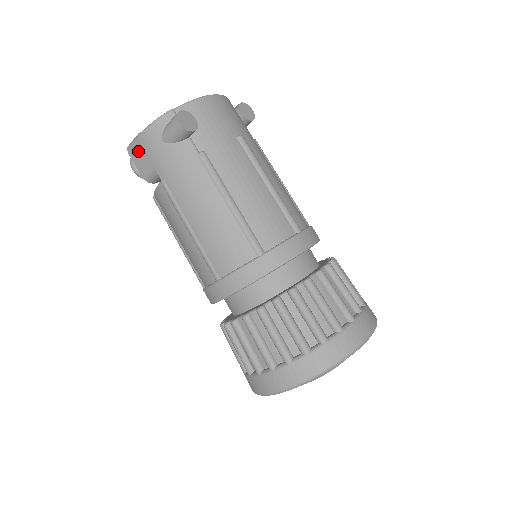
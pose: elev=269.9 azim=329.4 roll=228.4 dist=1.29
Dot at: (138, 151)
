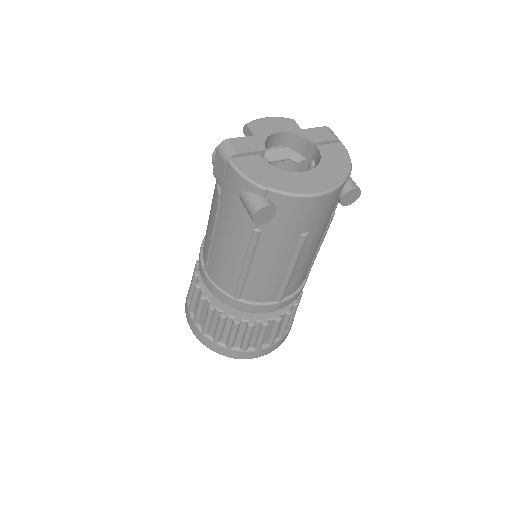
Dot at: (221, 164)
